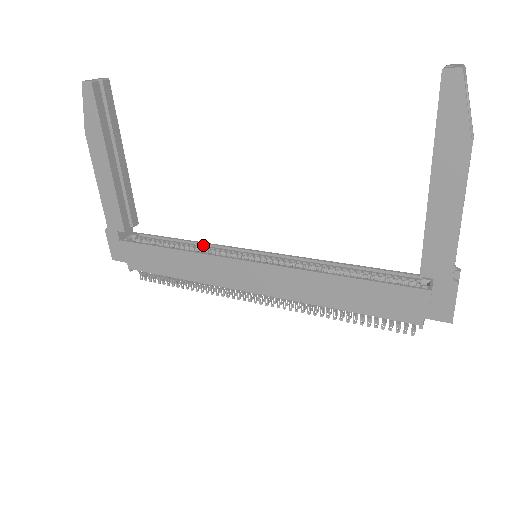
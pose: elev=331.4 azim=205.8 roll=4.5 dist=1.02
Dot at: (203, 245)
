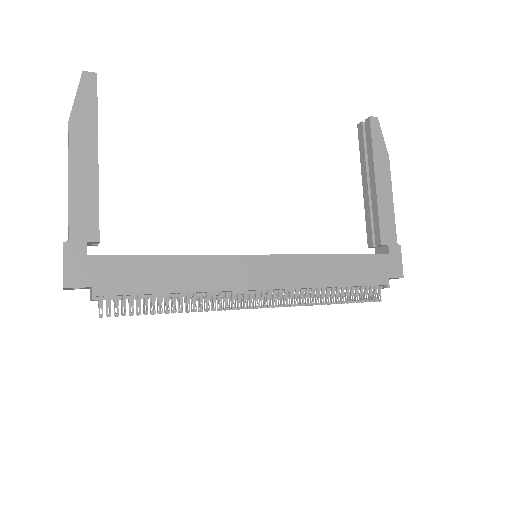
Dot at: occluded
